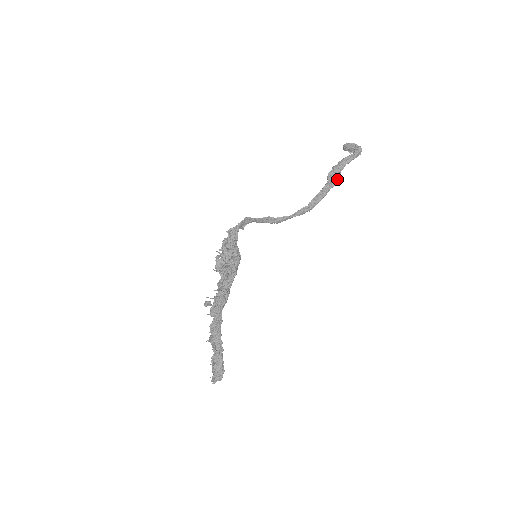
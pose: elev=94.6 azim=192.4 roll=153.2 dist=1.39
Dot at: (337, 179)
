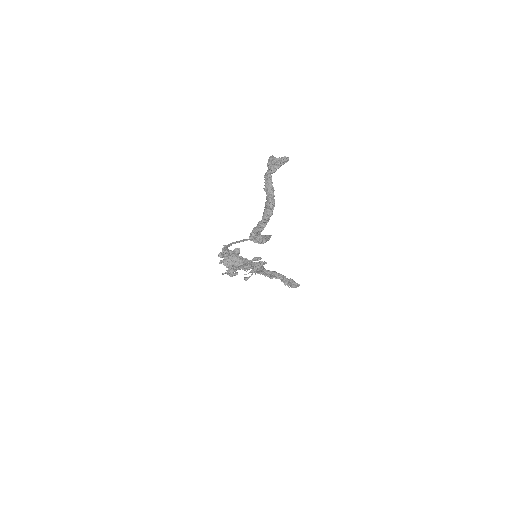
Dot at: (262, 243)
